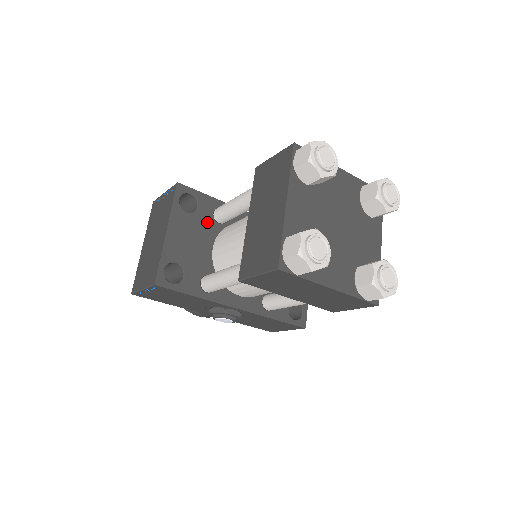
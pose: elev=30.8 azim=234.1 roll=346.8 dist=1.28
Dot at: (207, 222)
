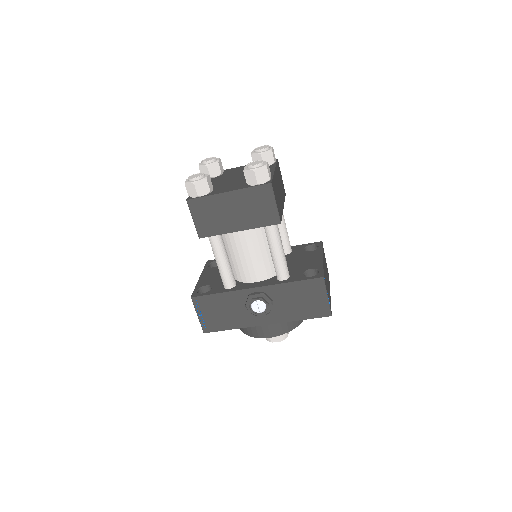
Dot at: occluded
